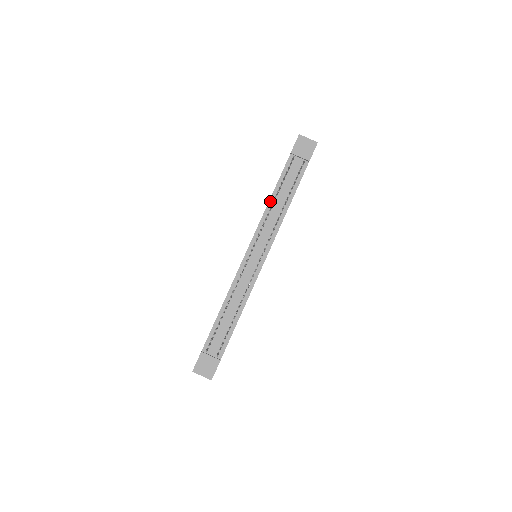
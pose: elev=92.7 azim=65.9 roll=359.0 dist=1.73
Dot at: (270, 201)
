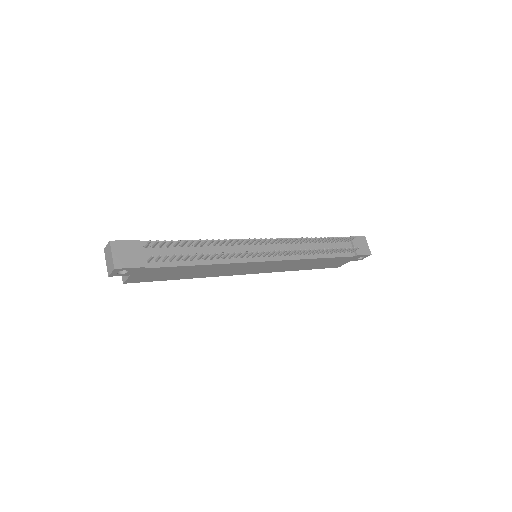
Dot at: occluded
